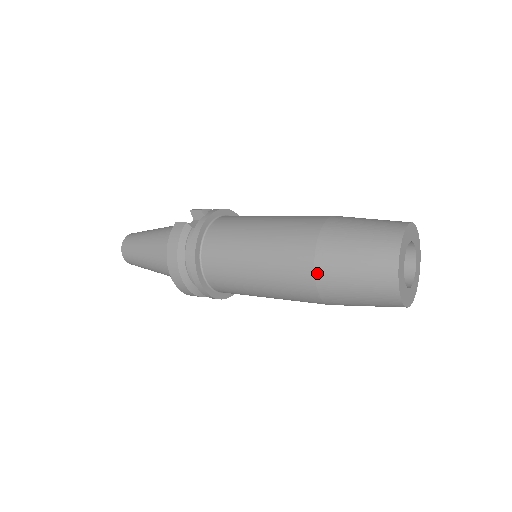
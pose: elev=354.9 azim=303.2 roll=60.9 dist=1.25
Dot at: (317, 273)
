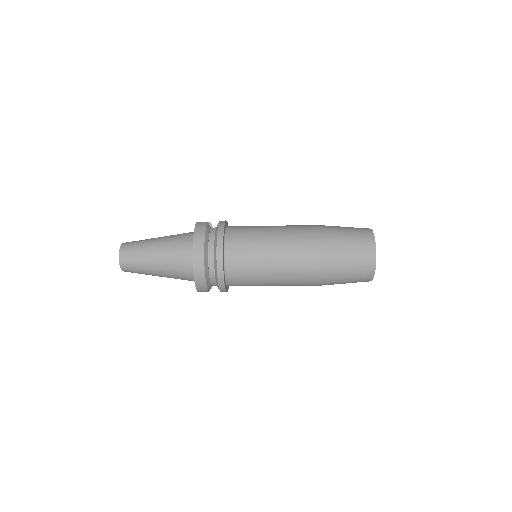
Dot at: (324, 247)
